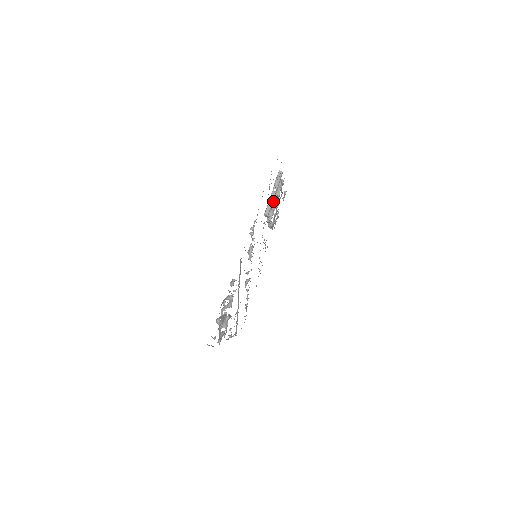
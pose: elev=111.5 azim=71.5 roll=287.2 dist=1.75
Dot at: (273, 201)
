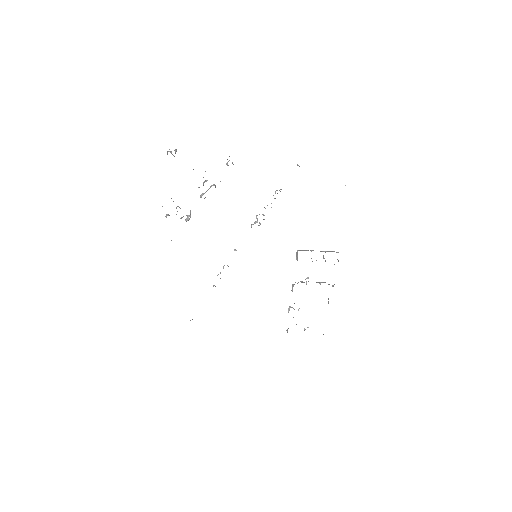
Dot at: occluded
